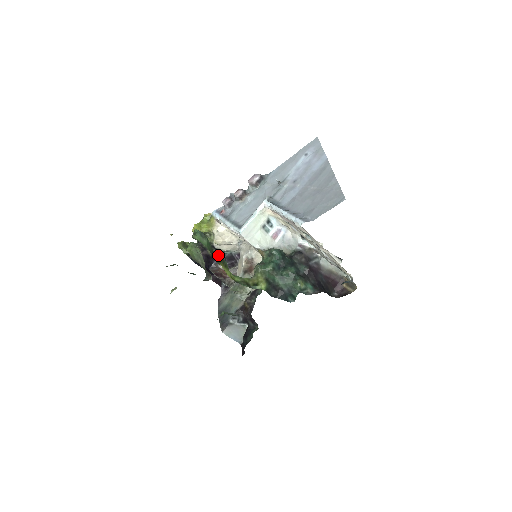
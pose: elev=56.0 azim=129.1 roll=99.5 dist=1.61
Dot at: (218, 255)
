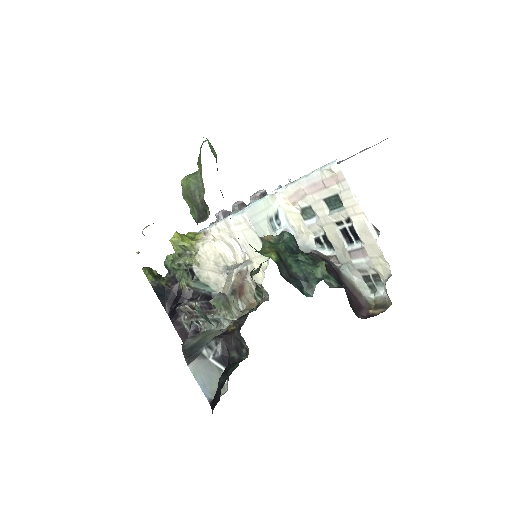
Dot at: (222, 195)
